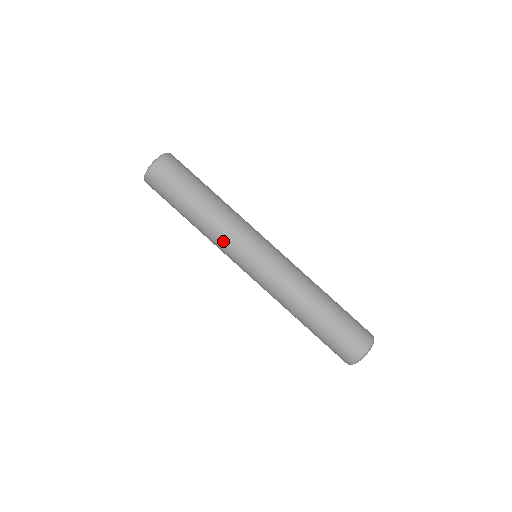
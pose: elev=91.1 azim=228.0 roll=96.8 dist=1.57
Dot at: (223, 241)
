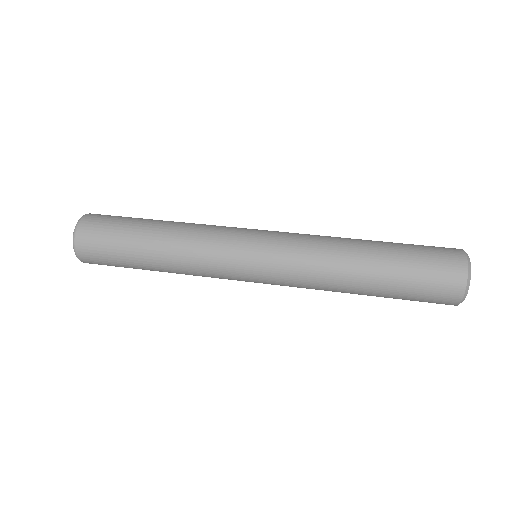
Dot at: (210, 229)
